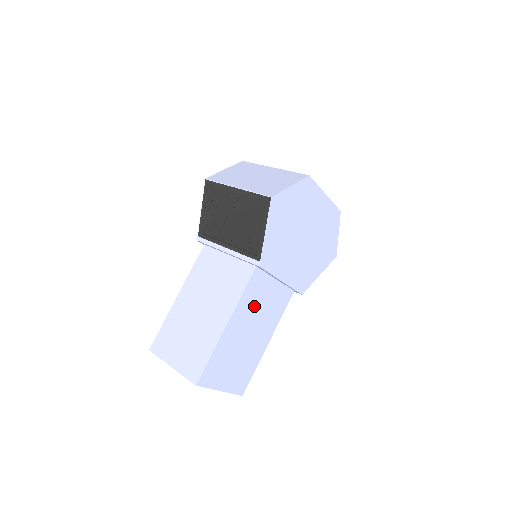
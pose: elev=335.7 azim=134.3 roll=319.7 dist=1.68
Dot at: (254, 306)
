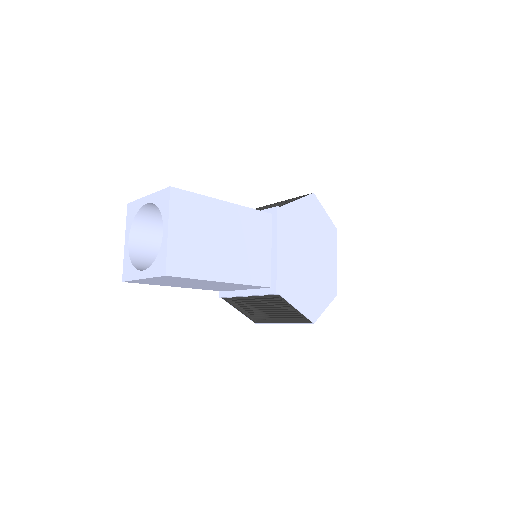
Dot at: (247, 232)
